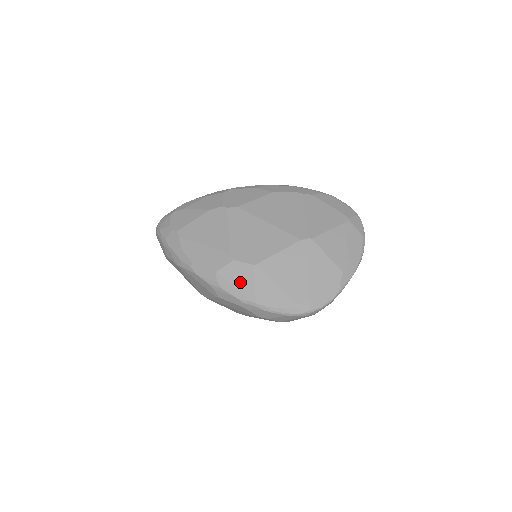
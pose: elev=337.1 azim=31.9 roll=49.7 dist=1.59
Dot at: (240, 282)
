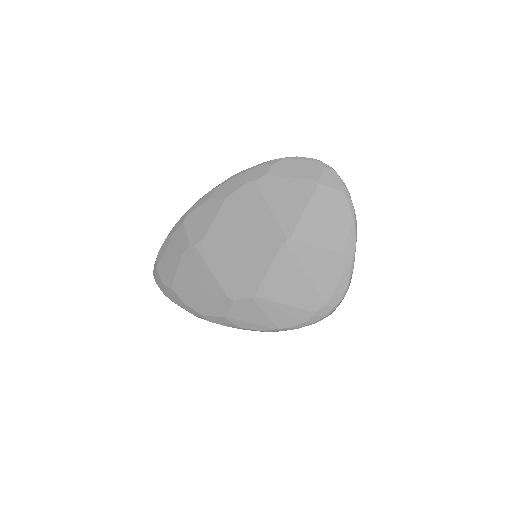
Dot at: (252, 317)
